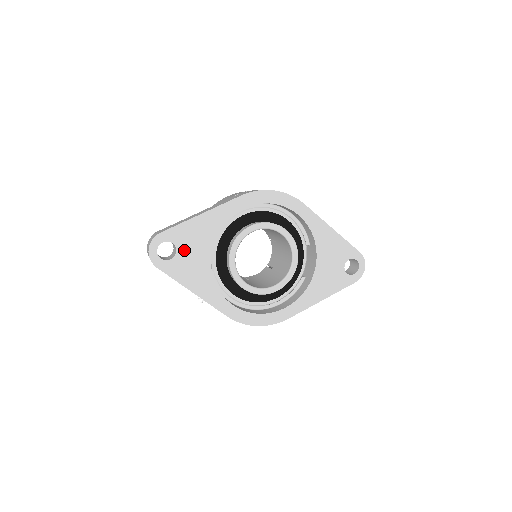
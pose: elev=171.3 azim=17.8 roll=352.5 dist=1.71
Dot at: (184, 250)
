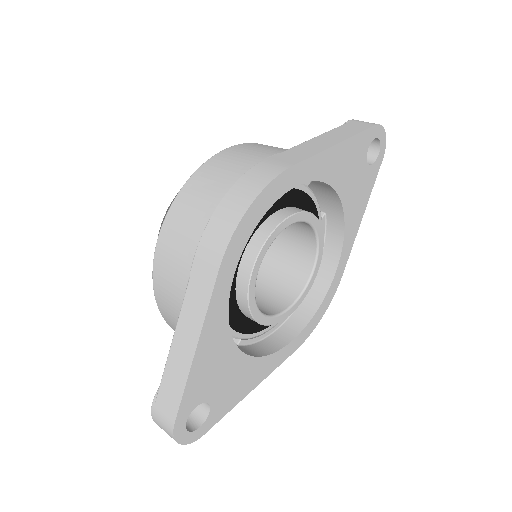
Dot at: (213, 391)
